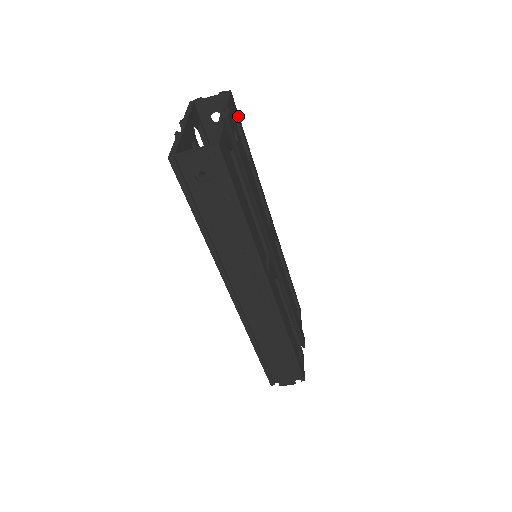
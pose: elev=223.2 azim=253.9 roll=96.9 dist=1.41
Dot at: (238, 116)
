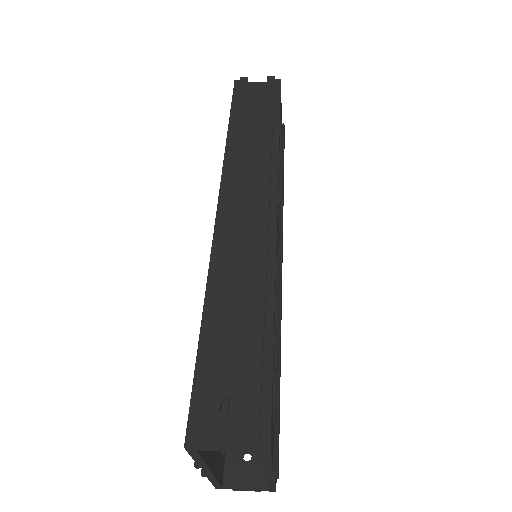
Dot at: (271, 401)
